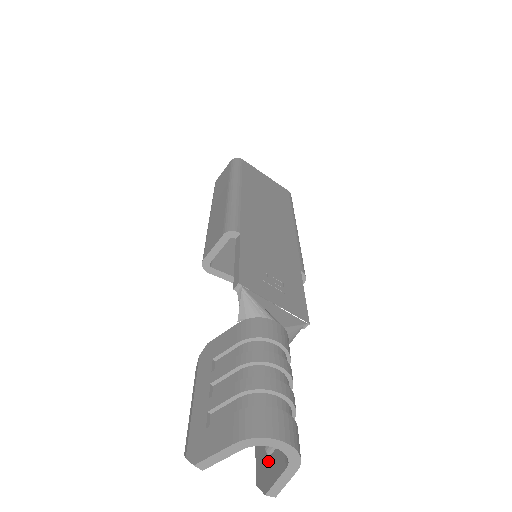
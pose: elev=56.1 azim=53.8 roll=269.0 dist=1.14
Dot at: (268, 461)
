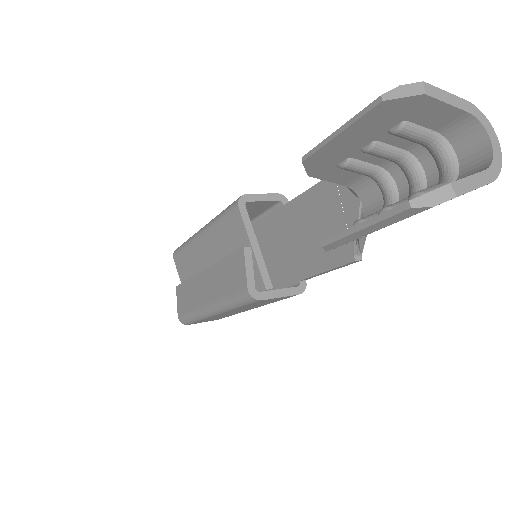
Dot at: occluded
